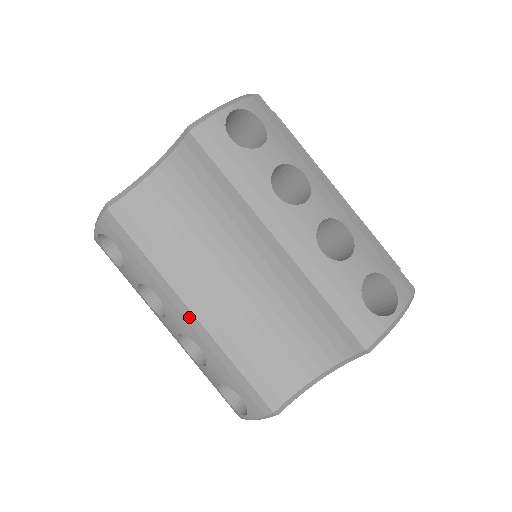
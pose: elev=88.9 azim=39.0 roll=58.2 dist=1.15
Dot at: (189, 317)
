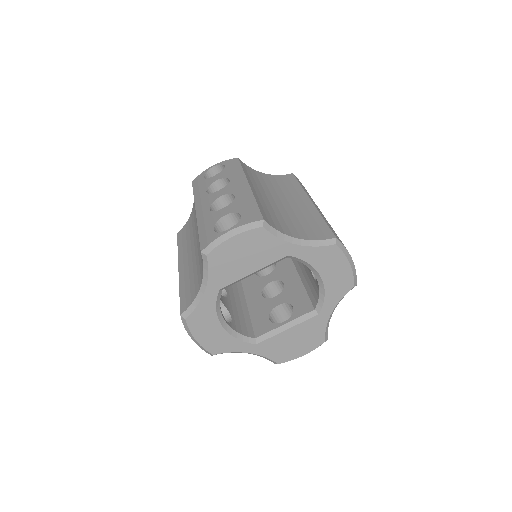
Dot at: occluded
